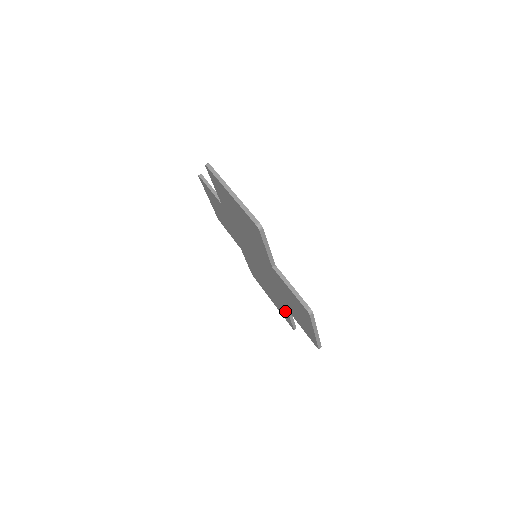
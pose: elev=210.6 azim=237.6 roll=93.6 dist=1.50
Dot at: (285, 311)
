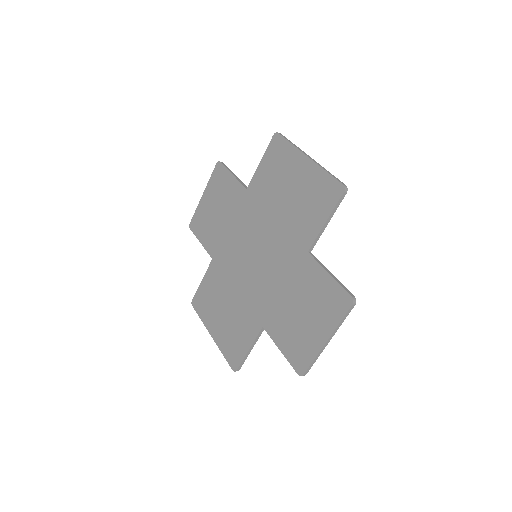
Dot at: (248, 337)
